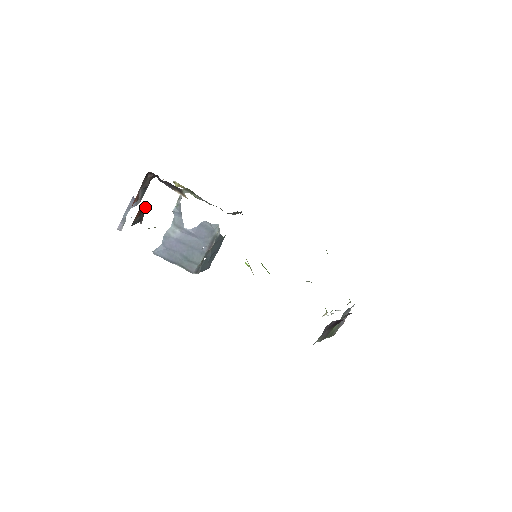
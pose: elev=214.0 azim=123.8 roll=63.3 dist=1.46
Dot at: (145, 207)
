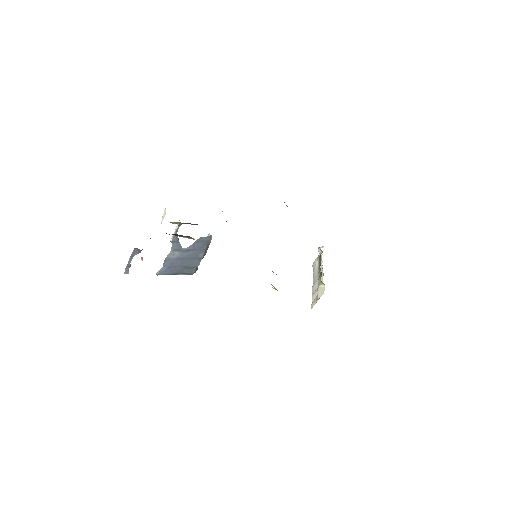
Dot at: occluded
